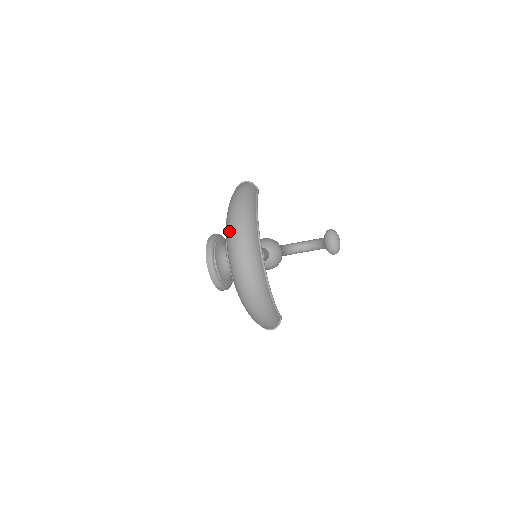
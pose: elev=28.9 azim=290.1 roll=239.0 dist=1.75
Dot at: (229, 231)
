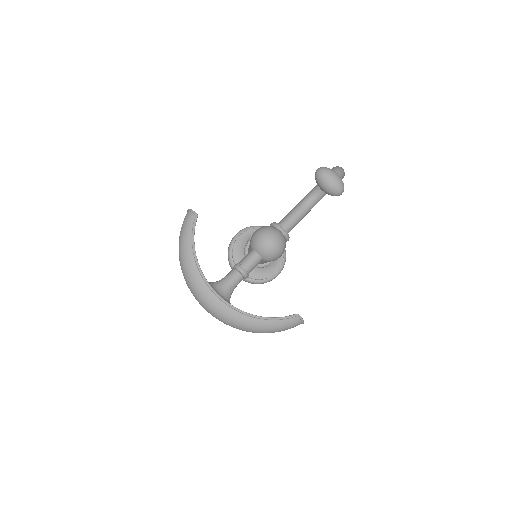
Dot at: occluded
